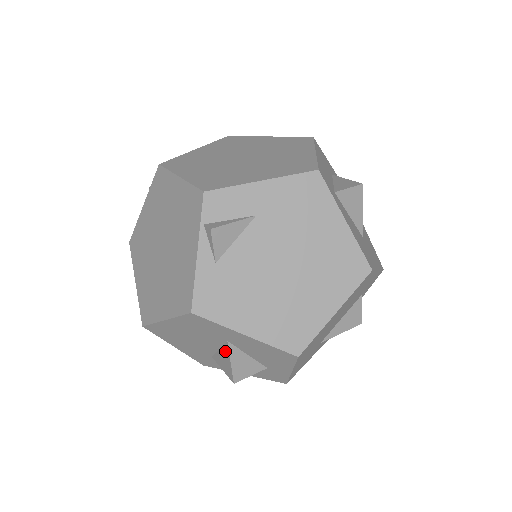
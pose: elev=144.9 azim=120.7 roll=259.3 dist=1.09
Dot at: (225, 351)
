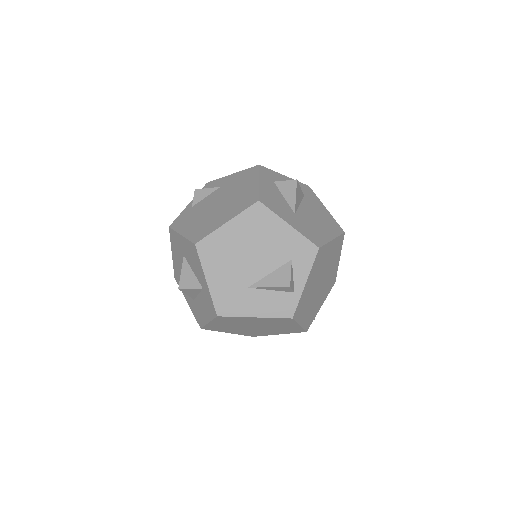
Dot at: occluded
